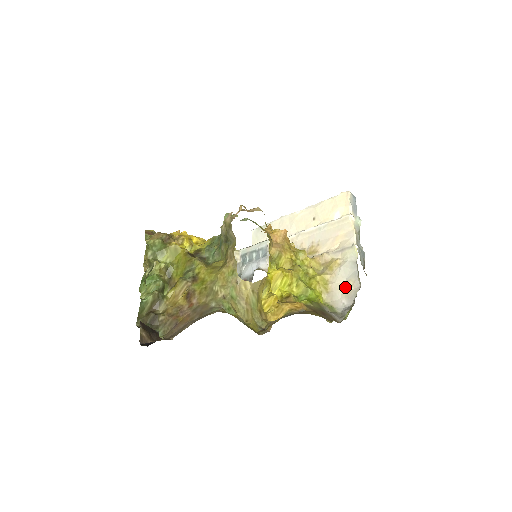
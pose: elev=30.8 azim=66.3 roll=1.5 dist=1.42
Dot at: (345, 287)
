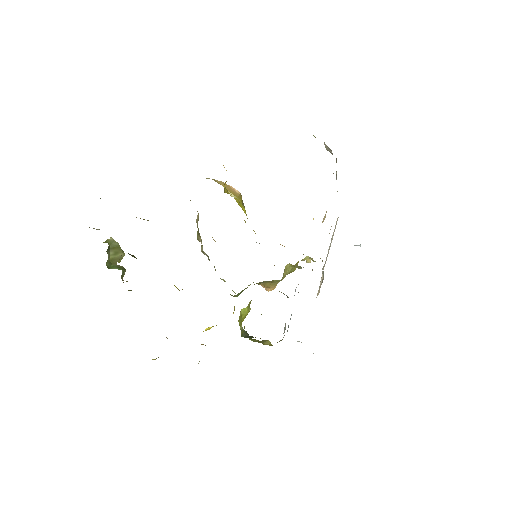
Dot at: occluded
